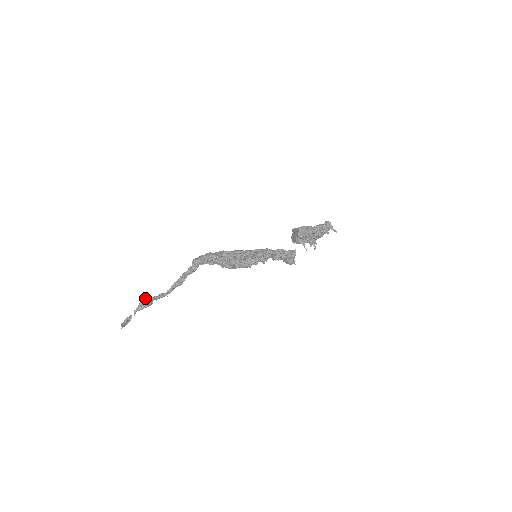
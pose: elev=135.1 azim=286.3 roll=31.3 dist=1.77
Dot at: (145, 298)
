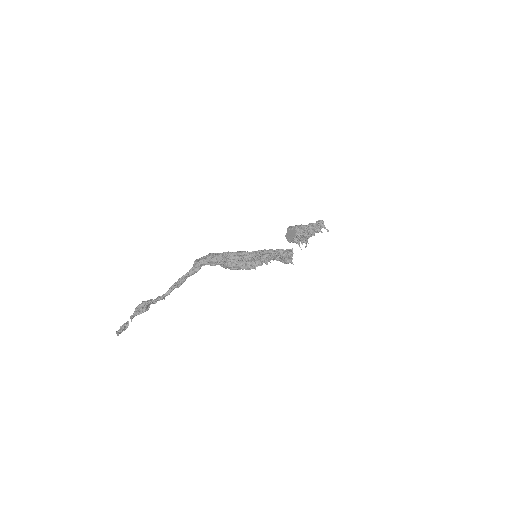
Dot at: (142, 302)
